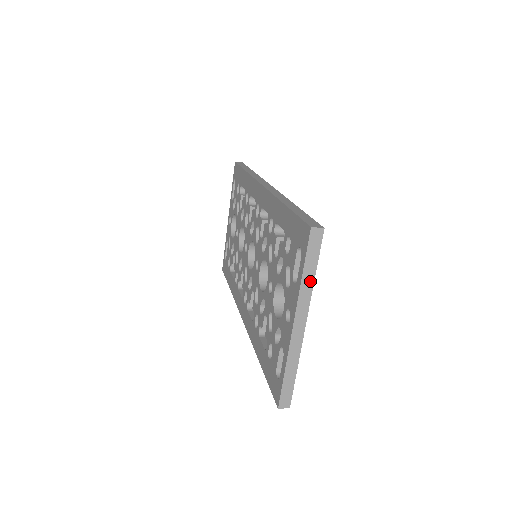
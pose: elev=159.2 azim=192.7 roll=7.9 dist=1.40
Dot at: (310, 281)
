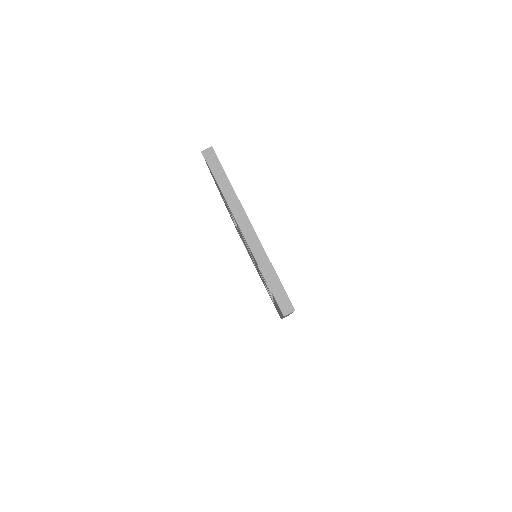
Dot at: (229, 190)
